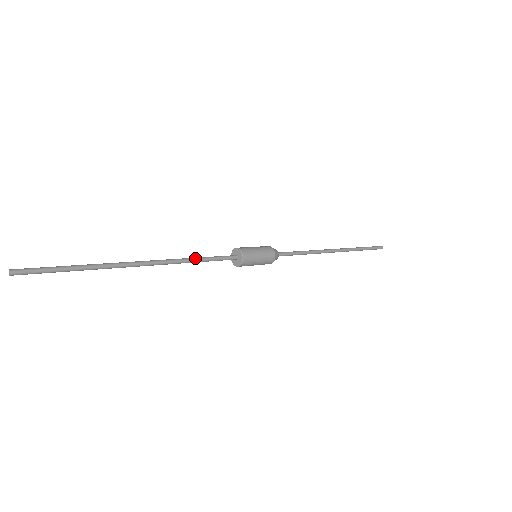
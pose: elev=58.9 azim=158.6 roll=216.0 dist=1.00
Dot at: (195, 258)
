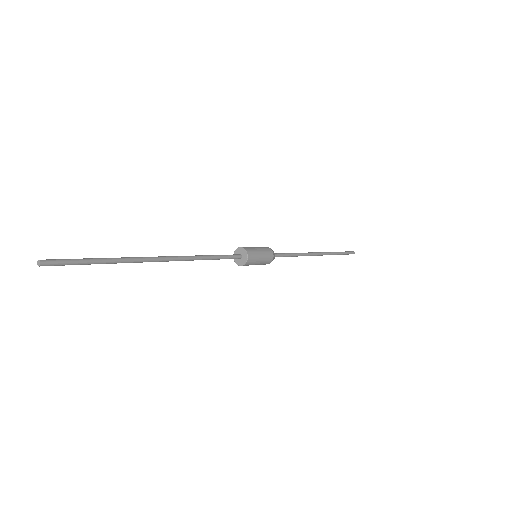
Dot at: (207, 256)
